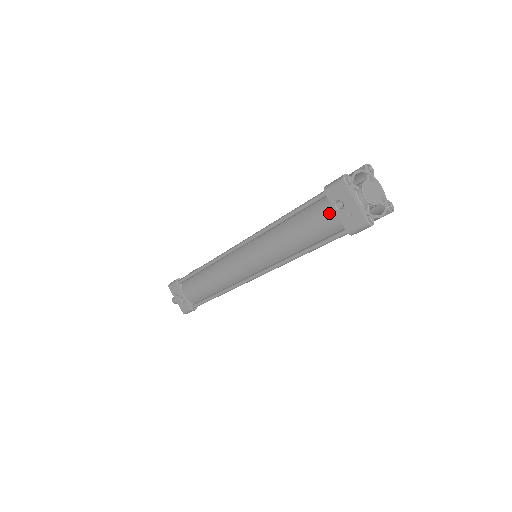
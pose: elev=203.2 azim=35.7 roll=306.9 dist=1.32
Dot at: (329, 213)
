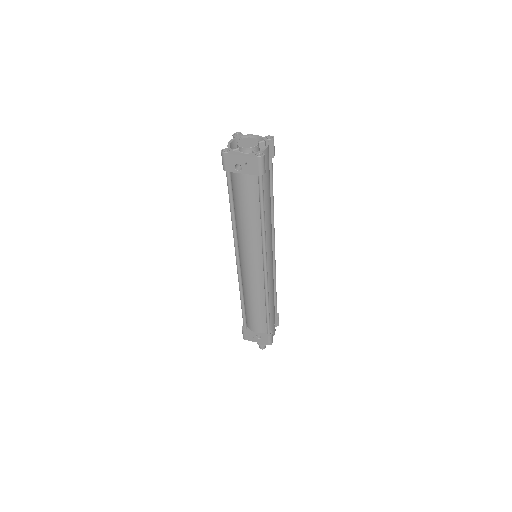
Dot at: (241, 179)
